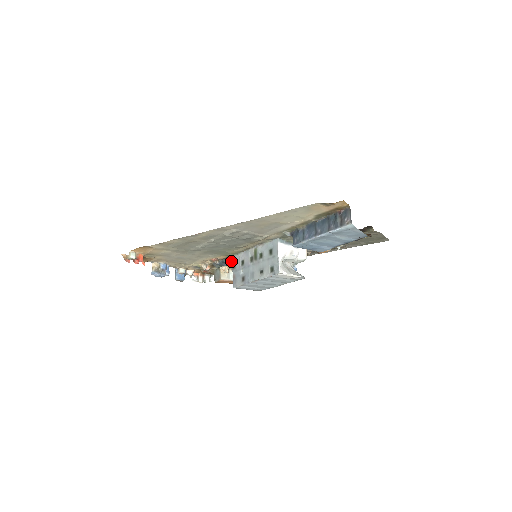
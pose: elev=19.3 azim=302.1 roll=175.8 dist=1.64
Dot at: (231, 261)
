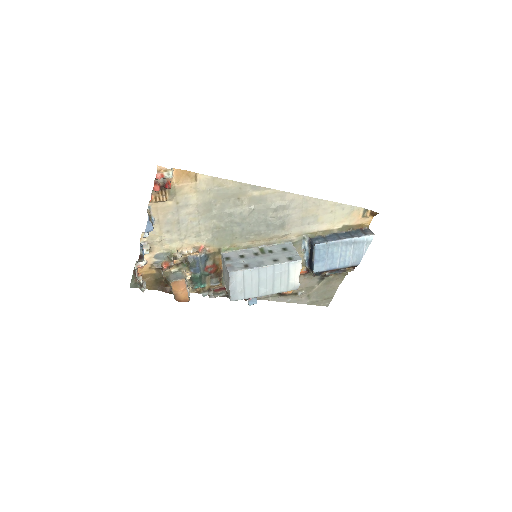
Dot at: (207, 263)
